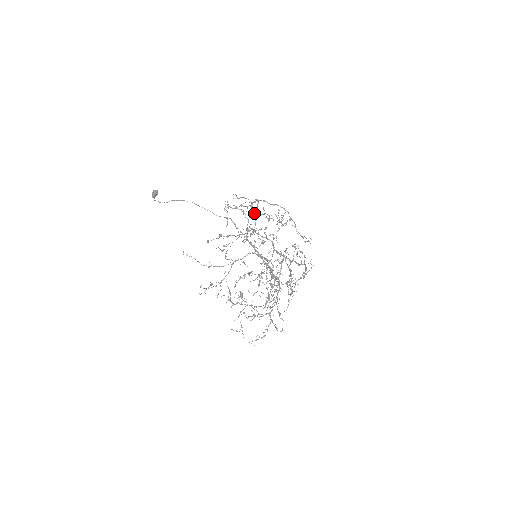
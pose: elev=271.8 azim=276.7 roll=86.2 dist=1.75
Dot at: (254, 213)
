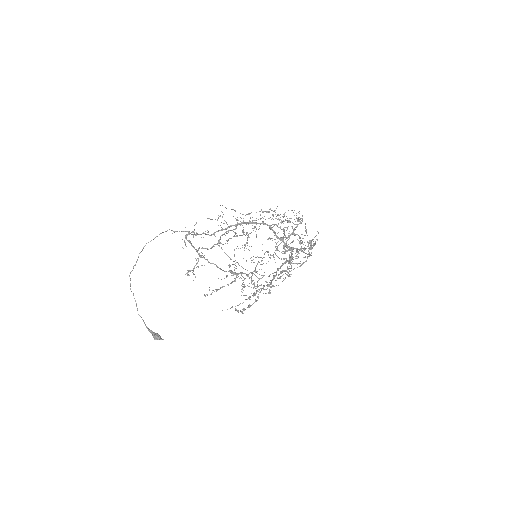
Dot at: occluded
